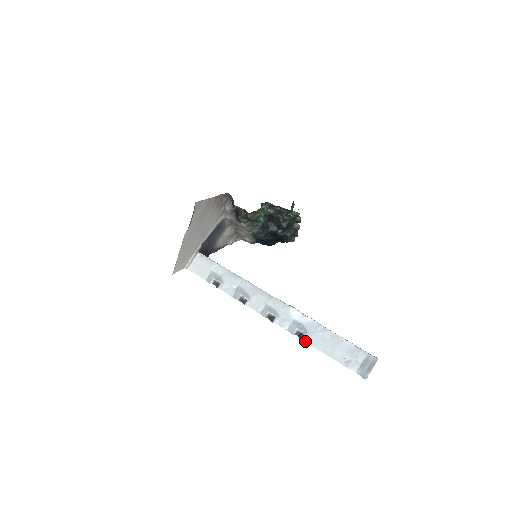
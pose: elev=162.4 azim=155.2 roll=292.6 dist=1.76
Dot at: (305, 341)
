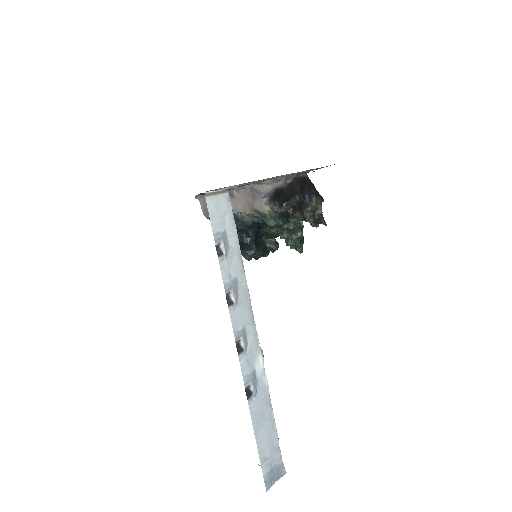
Dot at: (249, 404)
